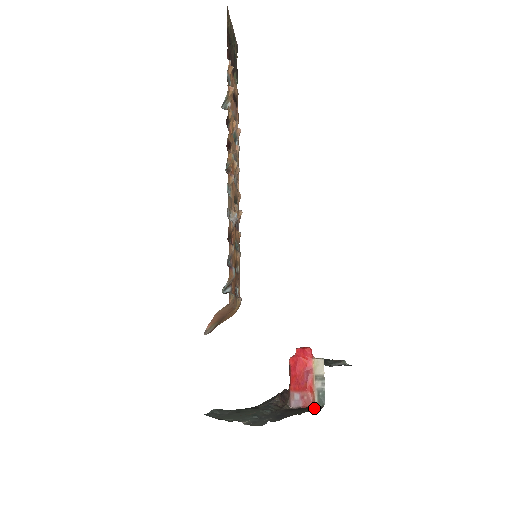
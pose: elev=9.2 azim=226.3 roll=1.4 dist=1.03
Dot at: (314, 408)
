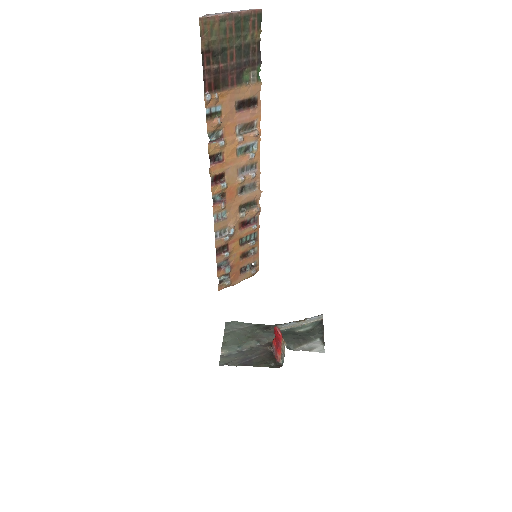
Dot at: (276, 364)
